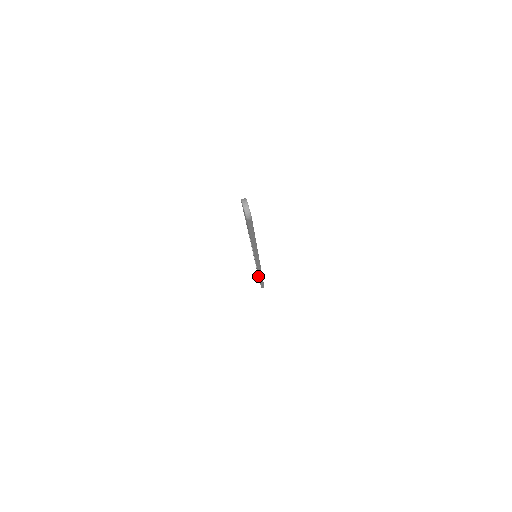
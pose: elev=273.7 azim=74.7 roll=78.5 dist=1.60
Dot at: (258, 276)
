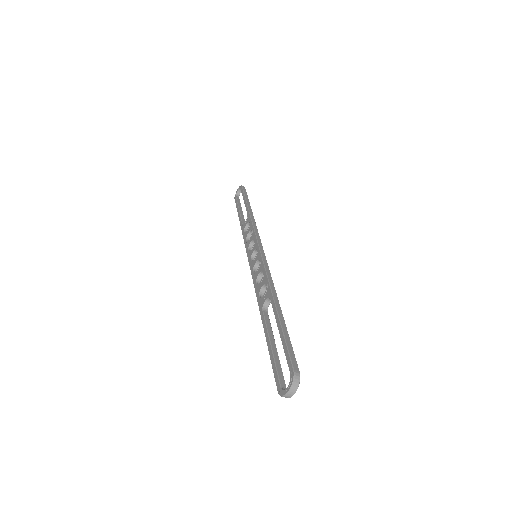
Dot at: (242, 193)
